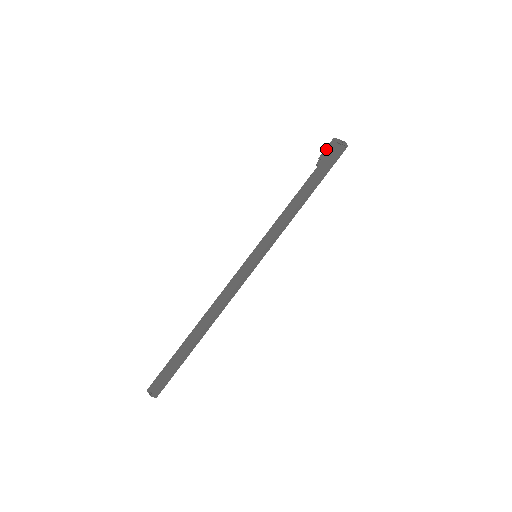
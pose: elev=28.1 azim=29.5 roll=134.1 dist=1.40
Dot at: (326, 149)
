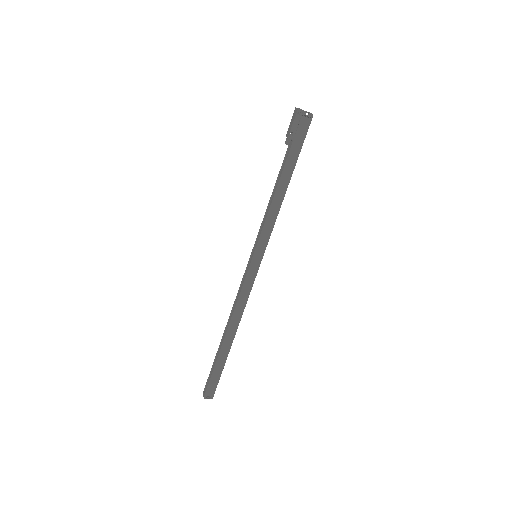
Dot at: (294, 125)
